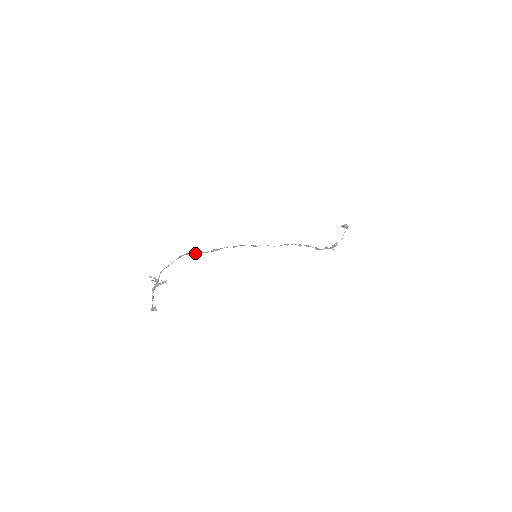
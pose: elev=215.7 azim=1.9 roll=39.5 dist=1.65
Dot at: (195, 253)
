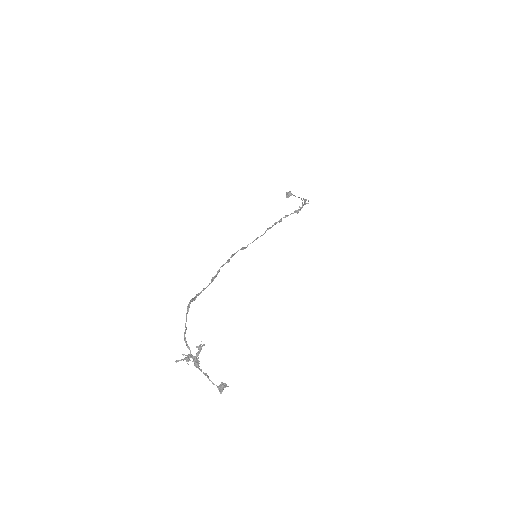
Dot at: (198, 294)
